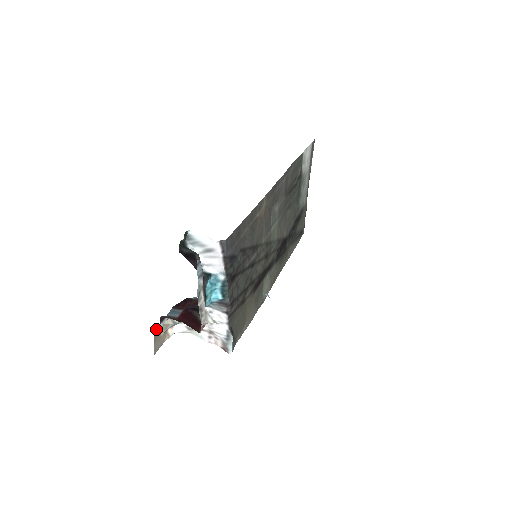
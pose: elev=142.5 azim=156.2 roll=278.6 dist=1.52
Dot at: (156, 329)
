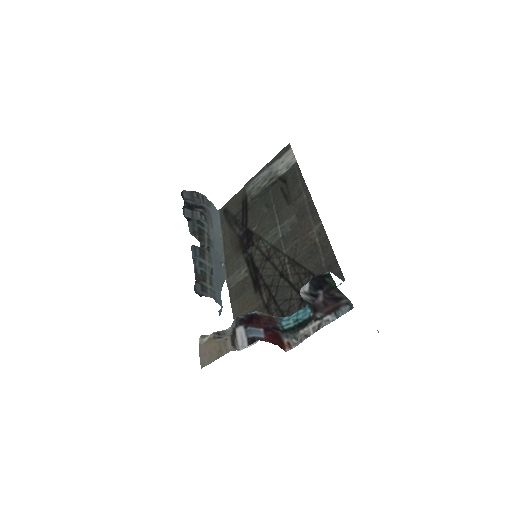
Dot at: (233, 348)
